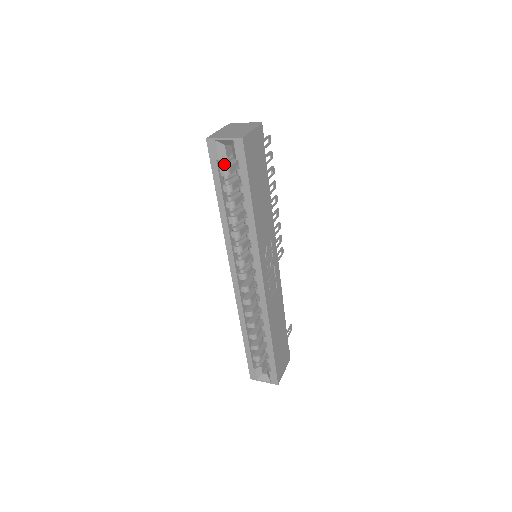
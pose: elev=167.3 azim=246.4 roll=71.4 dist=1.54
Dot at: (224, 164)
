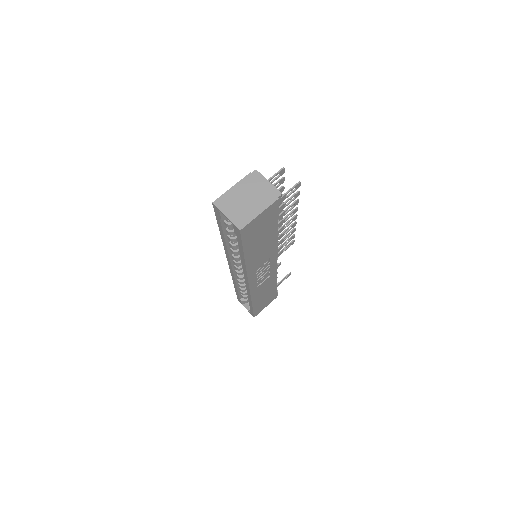
Dot at: (228, 220)
